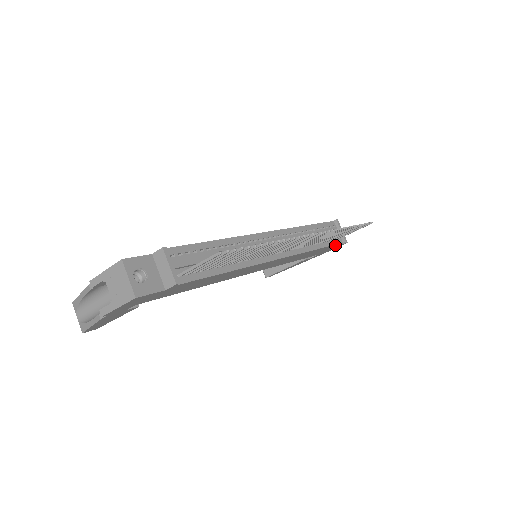
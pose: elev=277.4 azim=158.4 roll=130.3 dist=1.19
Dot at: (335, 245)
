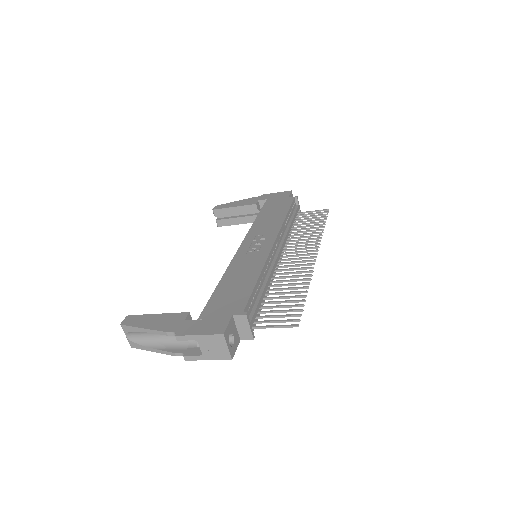
Dot at: occluded
